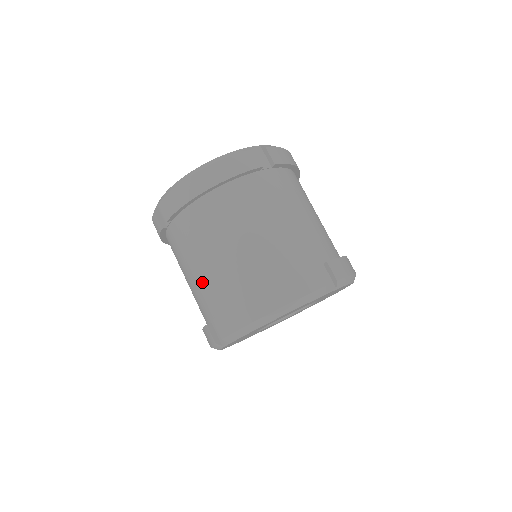
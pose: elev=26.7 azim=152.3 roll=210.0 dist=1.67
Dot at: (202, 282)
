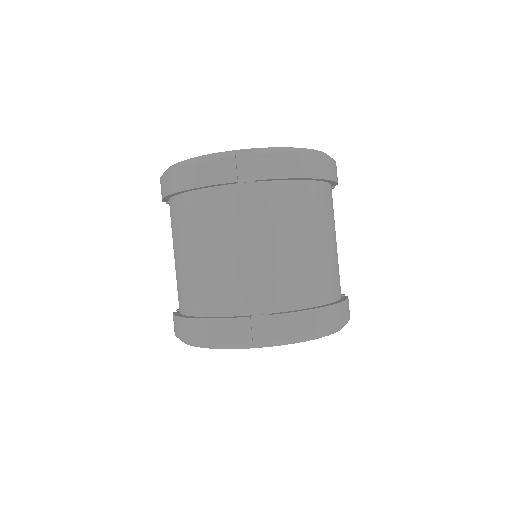
Dot at: (266, 267)
